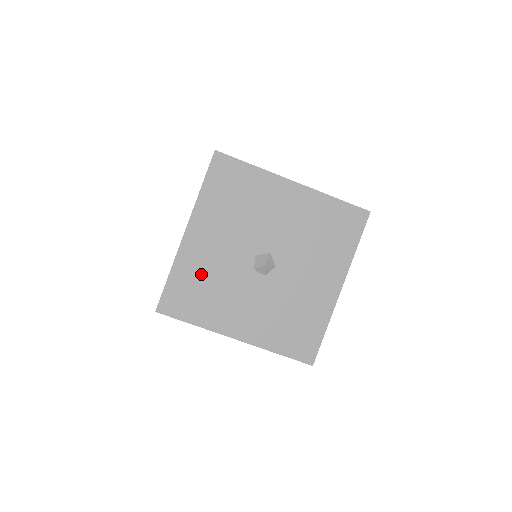
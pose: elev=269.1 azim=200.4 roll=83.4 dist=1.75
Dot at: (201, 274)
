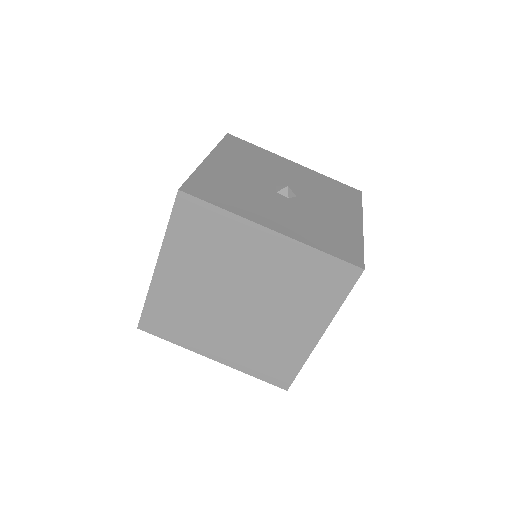
Dot at: (226, 181)
